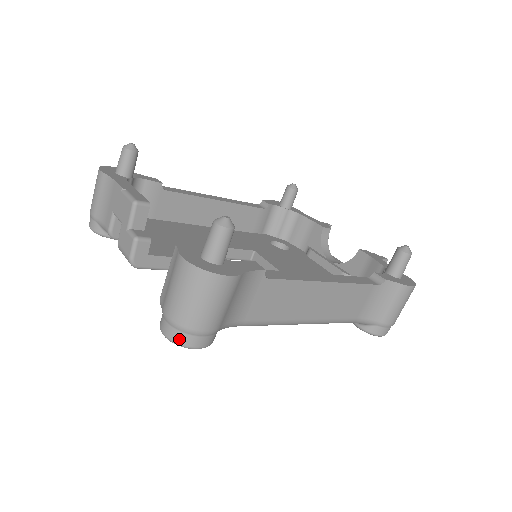
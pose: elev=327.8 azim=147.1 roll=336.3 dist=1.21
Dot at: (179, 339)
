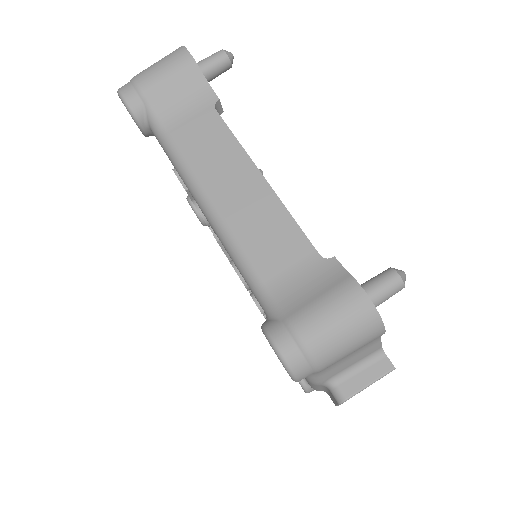
Dot at: (123, 86)
